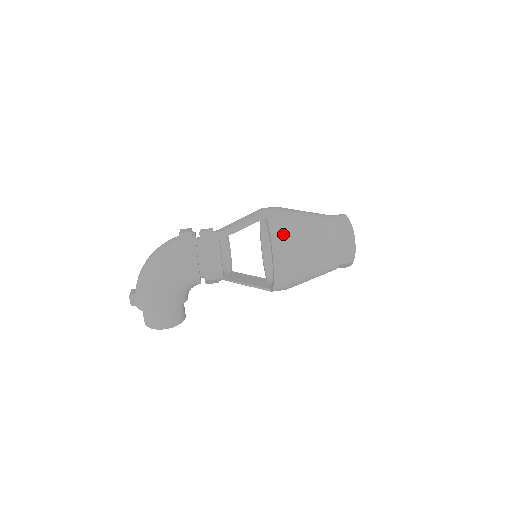
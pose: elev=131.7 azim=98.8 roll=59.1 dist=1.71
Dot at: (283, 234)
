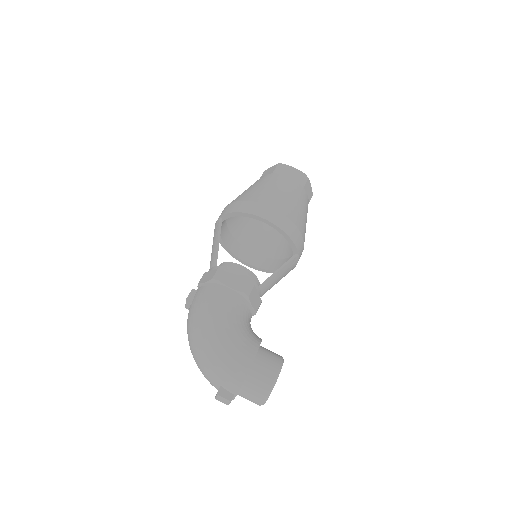
Dot at: (244, 202)
